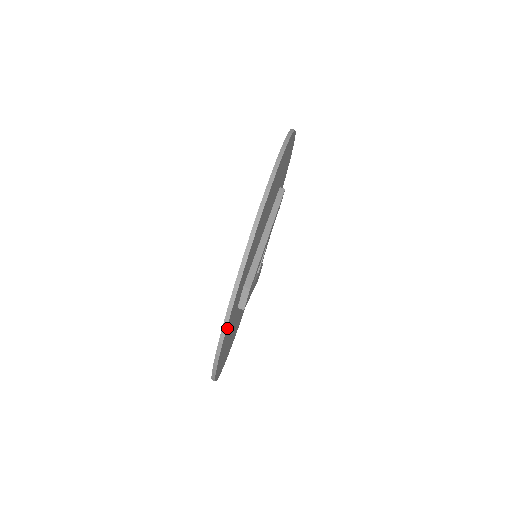
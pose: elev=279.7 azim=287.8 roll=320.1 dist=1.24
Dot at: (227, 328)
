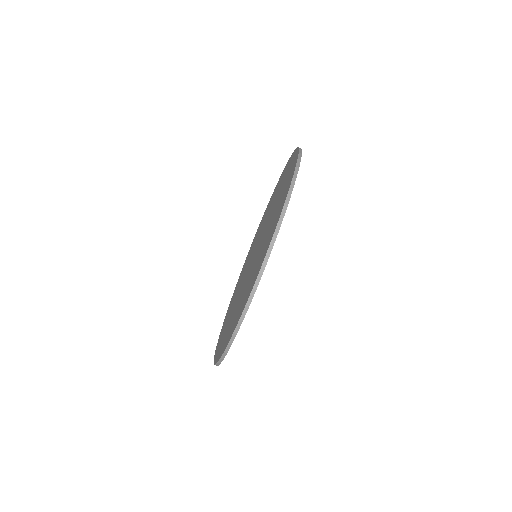
Dot at: occluded
